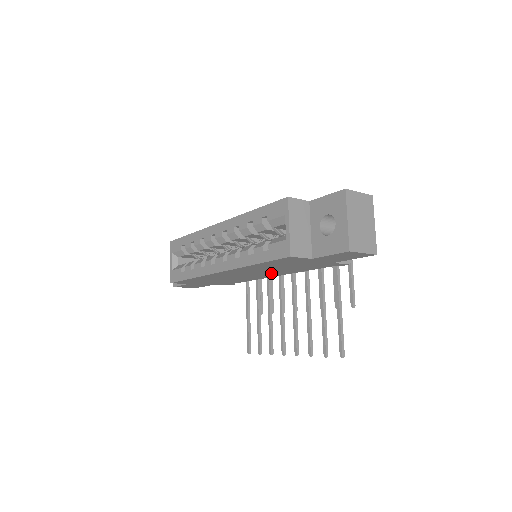
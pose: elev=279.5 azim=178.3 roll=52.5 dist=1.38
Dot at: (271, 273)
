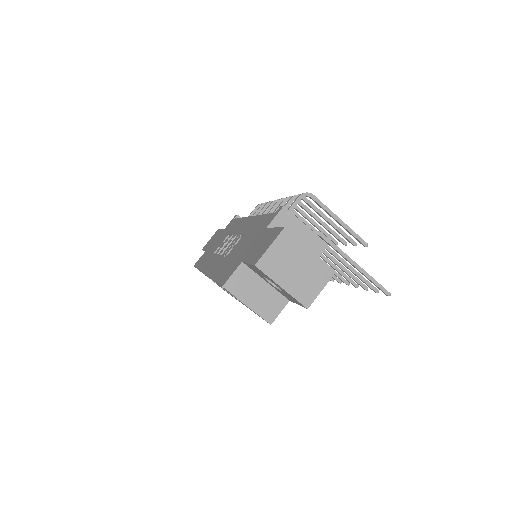
Dot at: occluded
